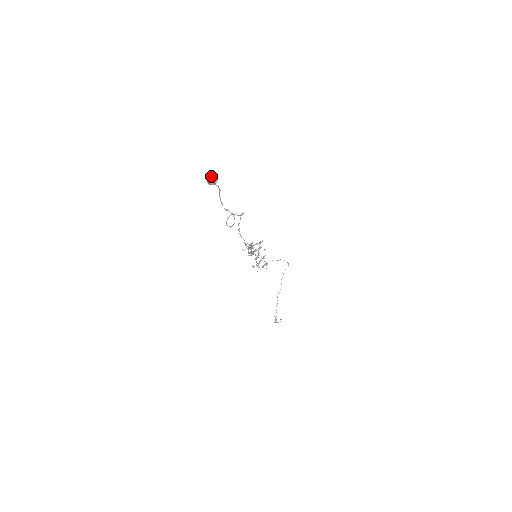
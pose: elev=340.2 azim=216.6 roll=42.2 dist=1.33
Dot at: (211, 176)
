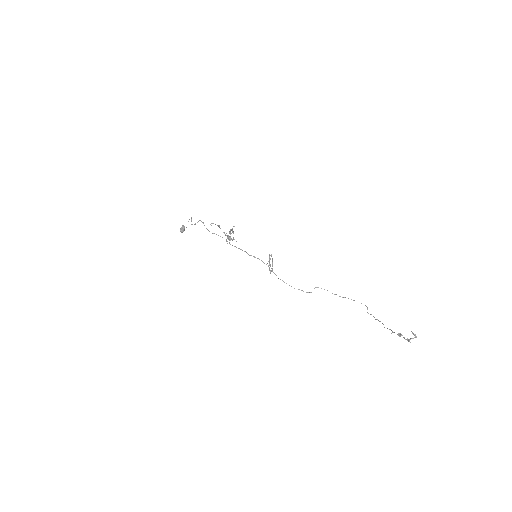
Dot at: (182, 230)
